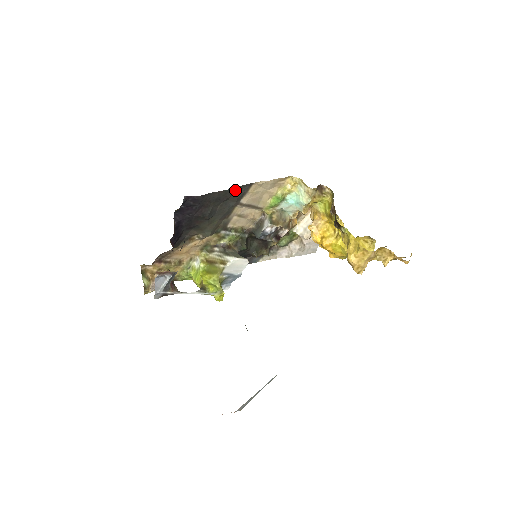
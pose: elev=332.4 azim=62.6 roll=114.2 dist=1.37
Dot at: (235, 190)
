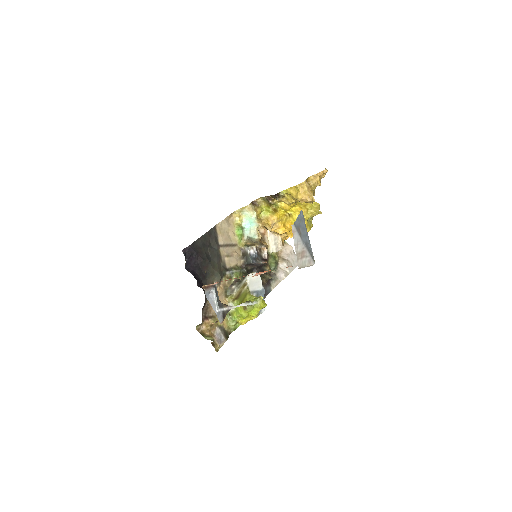
Dot at: (208, 234)
